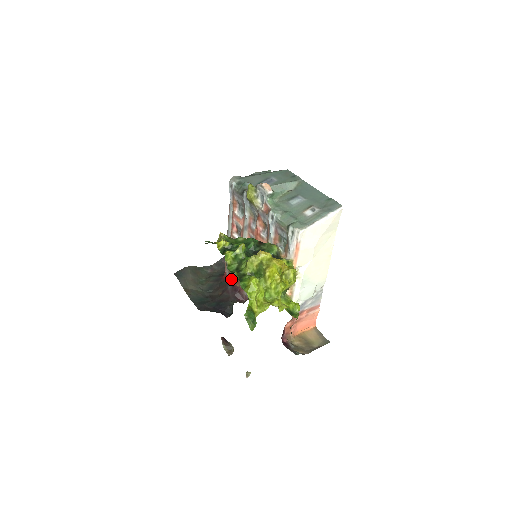
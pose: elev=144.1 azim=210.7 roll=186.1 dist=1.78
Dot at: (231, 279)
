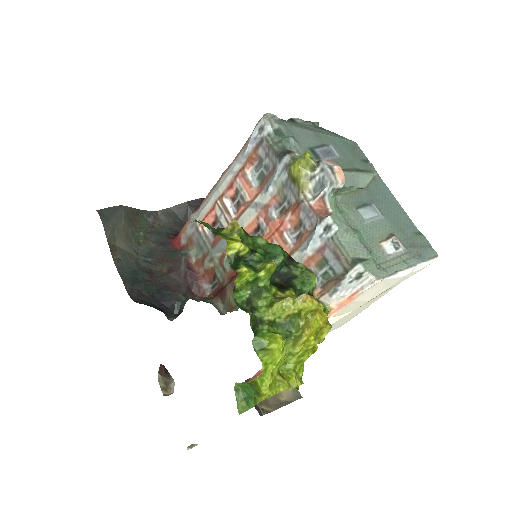
Dot at: (188, 255)
